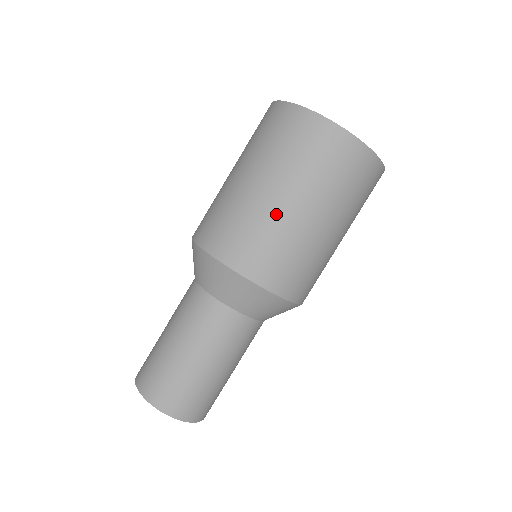
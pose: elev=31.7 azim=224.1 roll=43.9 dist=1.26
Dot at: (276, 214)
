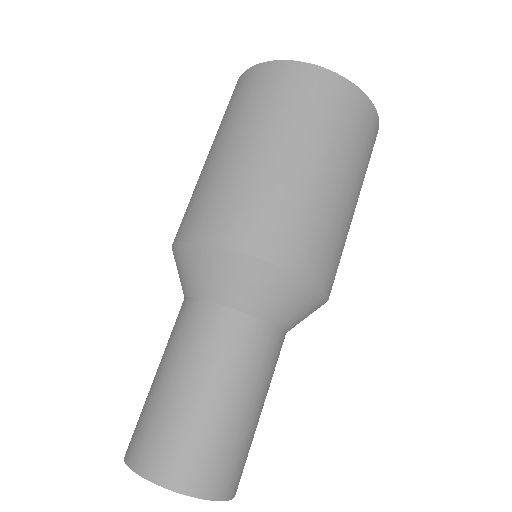
Dot at: (337, 205)
